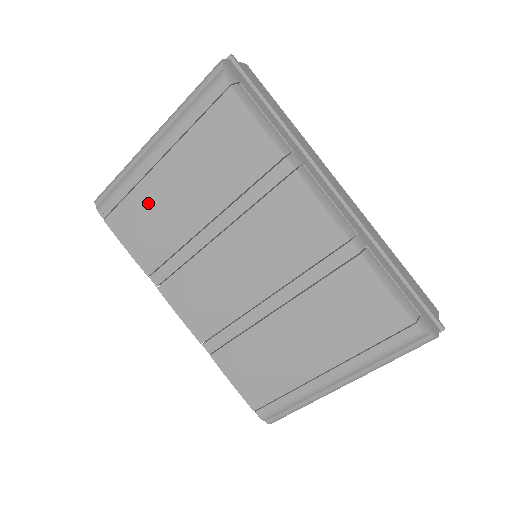
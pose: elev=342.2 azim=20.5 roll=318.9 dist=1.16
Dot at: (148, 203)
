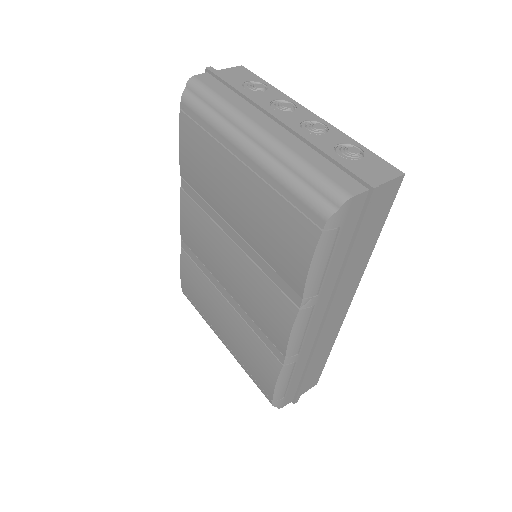
Dot at: (212, 160)
